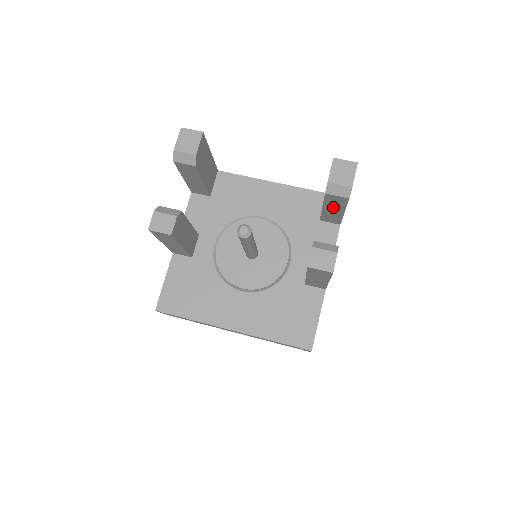
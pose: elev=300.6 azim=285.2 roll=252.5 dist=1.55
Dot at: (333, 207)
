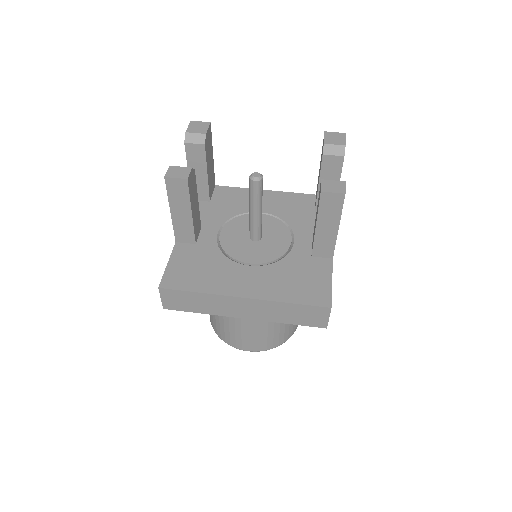
Dot at: (329, 179)
